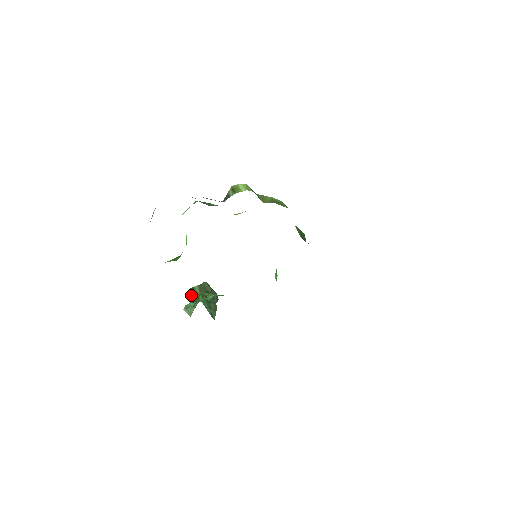
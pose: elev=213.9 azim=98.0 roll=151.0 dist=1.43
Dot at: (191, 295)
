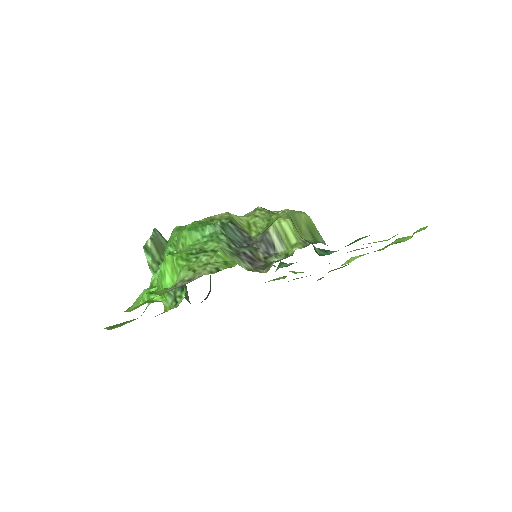
Dot at: (151, 264)
